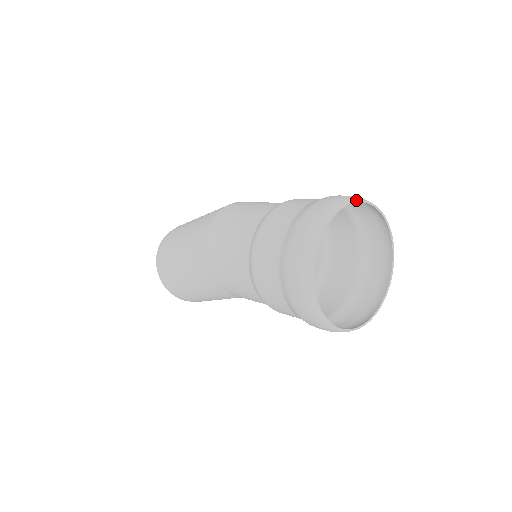
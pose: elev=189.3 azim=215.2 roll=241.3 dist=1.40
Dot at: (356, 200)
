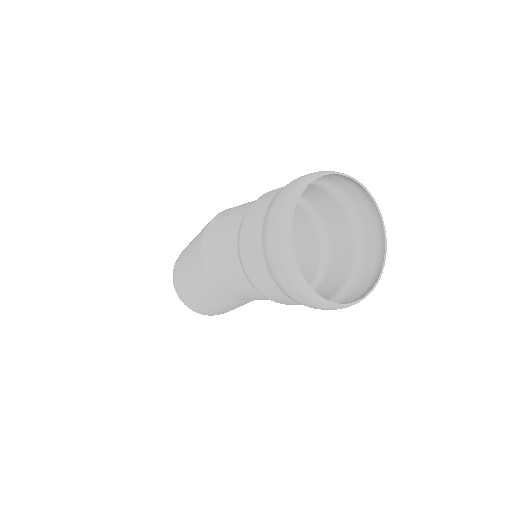
Dot at: (315, 177)
